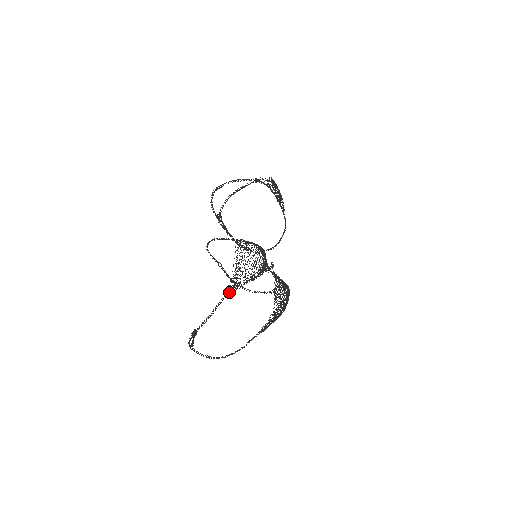
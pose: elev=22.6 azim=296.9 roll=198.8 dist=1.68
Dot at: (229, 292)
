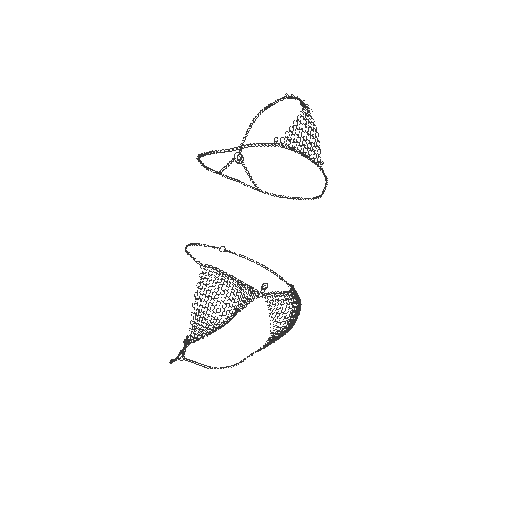
Dot at: (190, 342)
